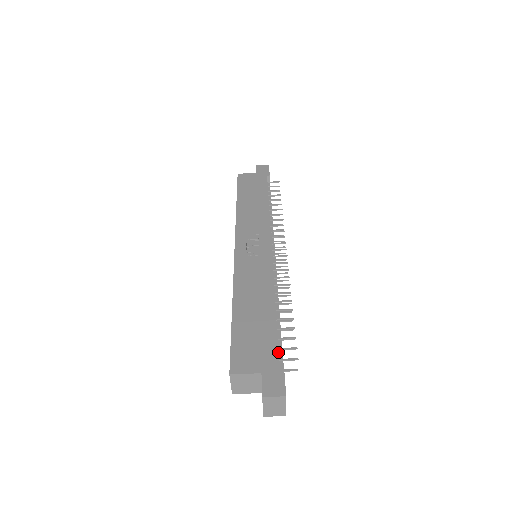
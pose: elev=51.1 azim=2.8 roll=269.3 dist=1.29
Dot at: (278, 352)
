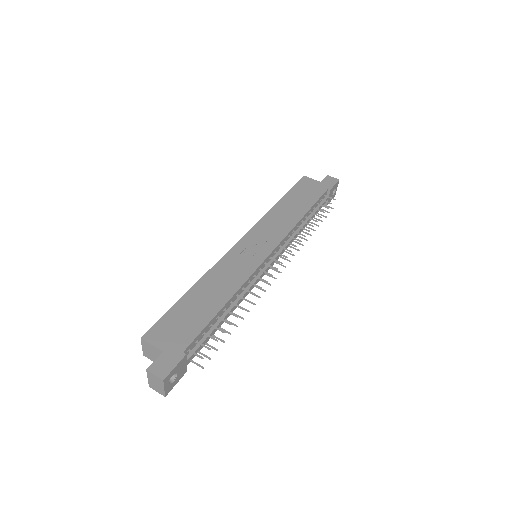
Dot at: (190, 343)
